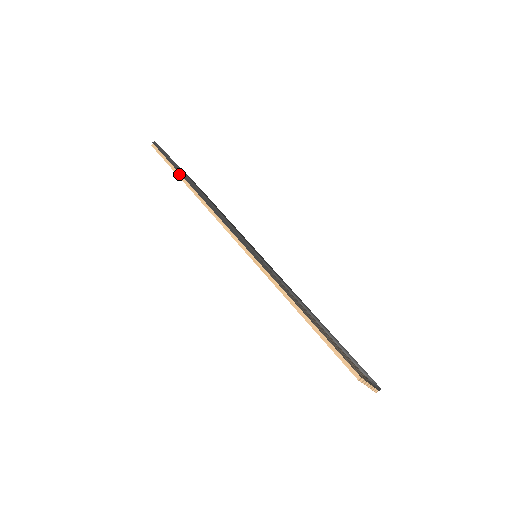
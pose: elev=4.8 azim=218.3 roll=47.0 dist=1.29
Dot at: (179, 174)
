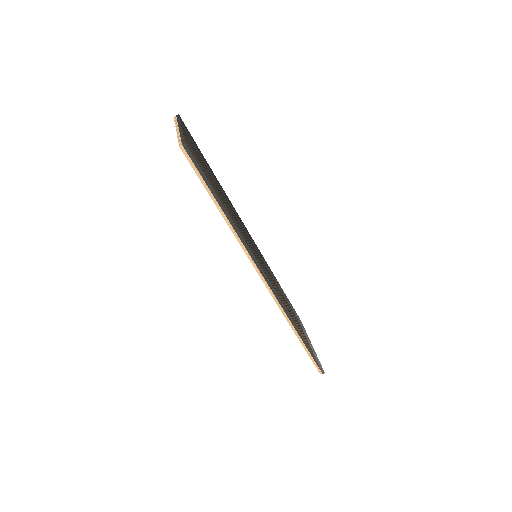
Dot at: (216, 202)
